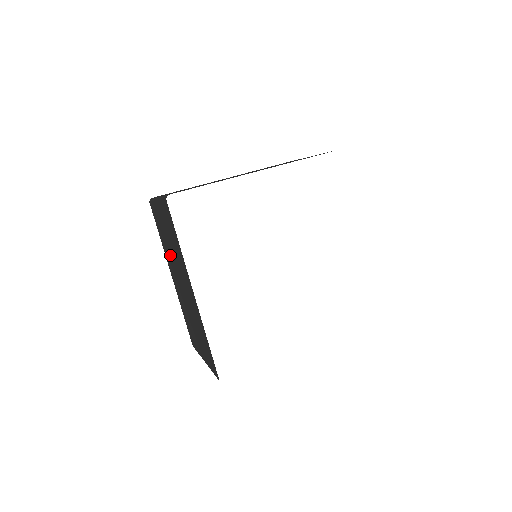
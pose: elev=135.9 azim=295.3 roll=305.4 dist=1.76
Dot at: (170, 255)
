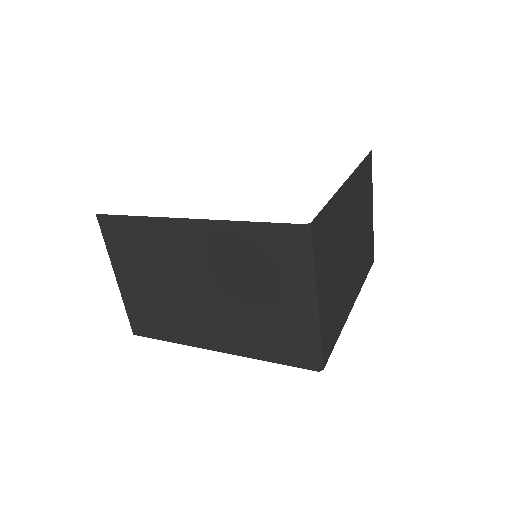
Dot at: occluded
